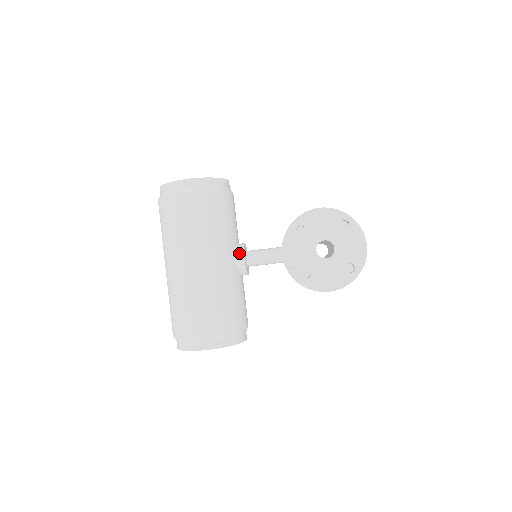
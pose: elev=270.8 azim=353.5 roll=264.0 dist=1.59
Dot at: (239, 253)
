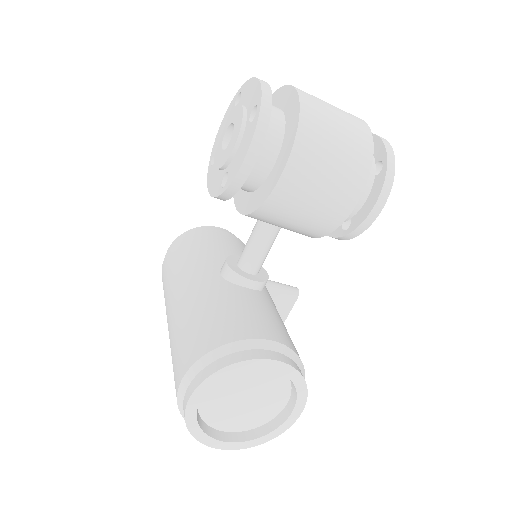
Dot at: (223, 264)
